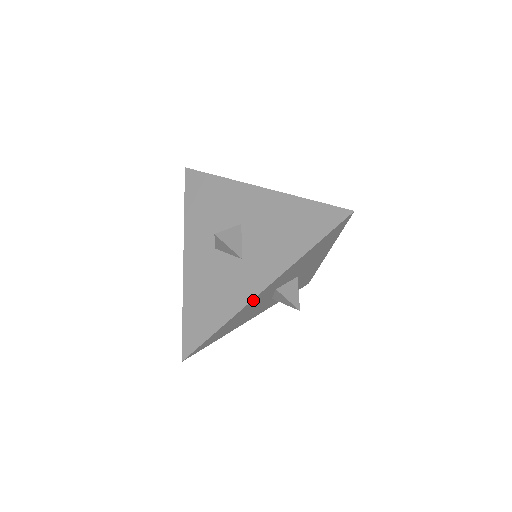
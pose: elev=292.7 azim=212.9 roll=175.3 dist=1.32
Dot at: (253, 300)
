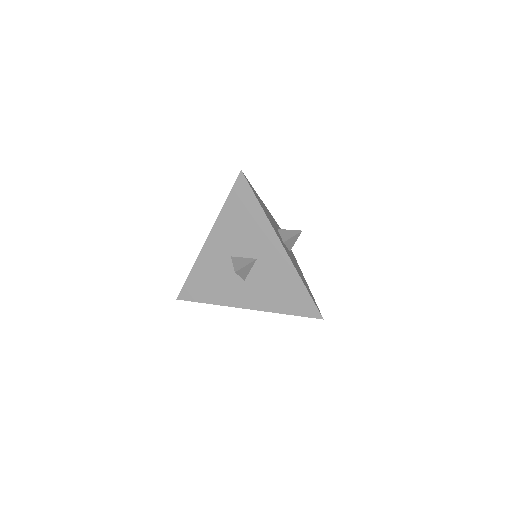
Dot at: (237, 305)
